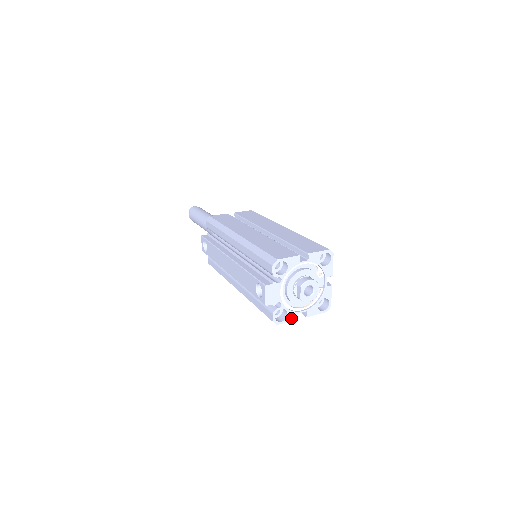
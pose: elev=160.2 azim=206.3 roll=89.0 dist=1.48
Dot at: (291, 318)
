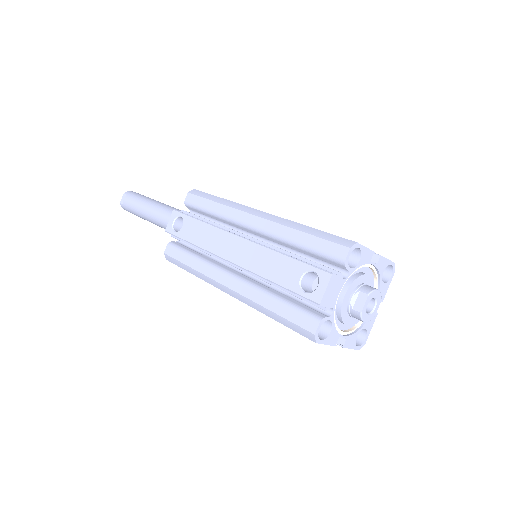
Dot at: (331, 340)
